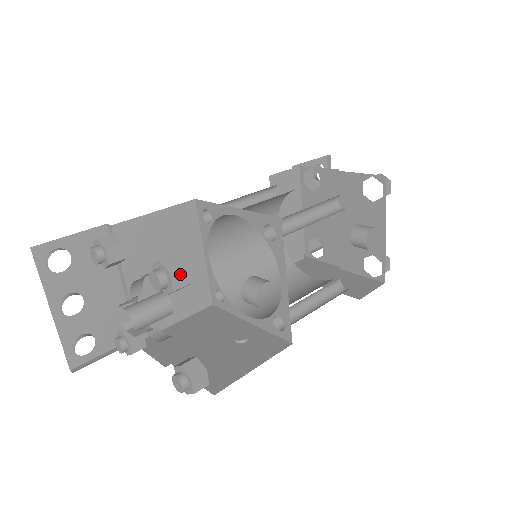
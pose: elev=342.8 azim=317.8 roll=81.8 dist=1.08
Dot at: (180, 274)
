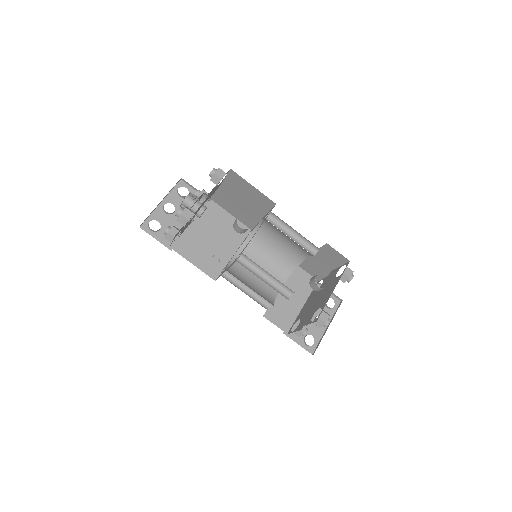
Dot at: (222, 172)
